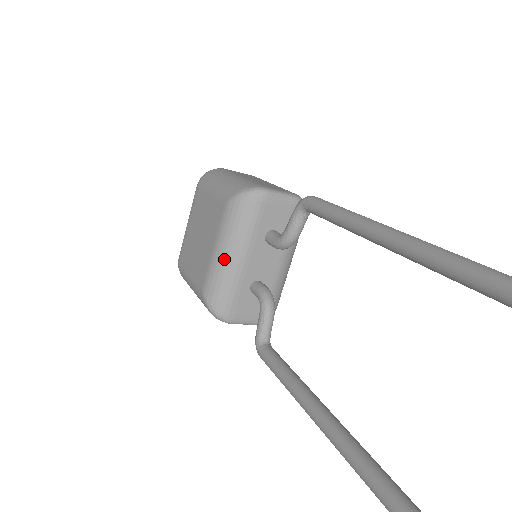
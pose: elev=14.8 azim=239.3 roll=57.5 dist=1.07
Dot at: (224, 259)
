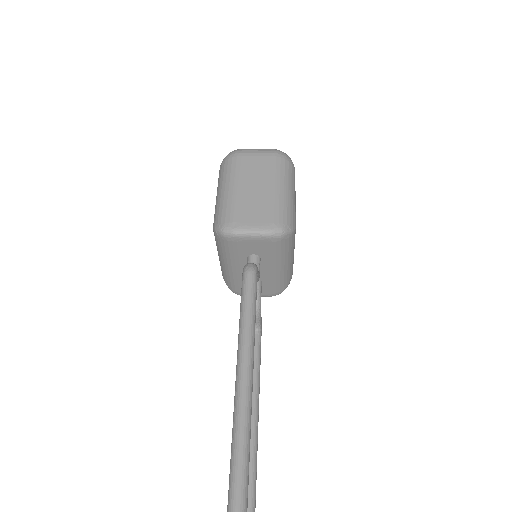
Dot at: (222, 265)
